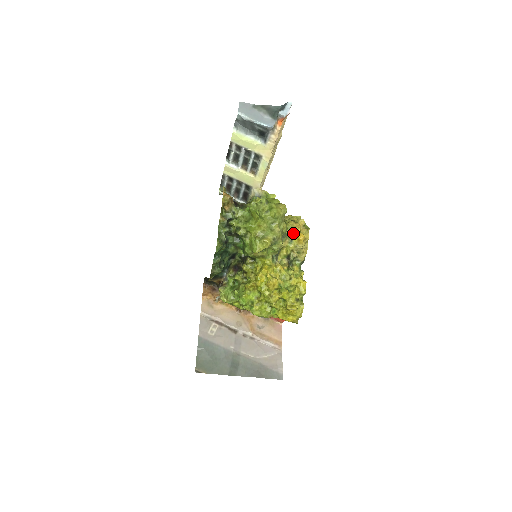
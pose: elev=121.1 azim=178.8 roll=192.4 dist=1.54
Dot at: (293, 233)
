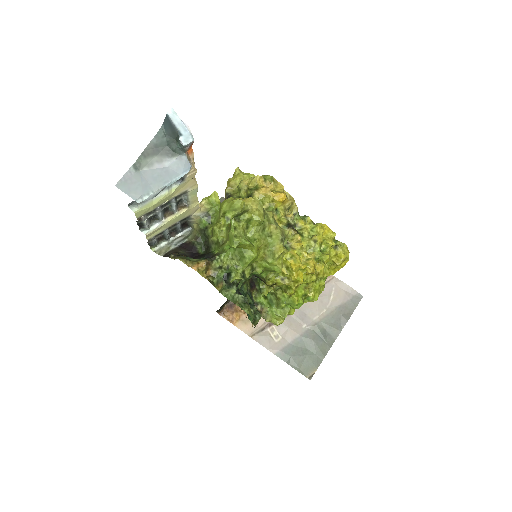
Dot at: (270, 202)
